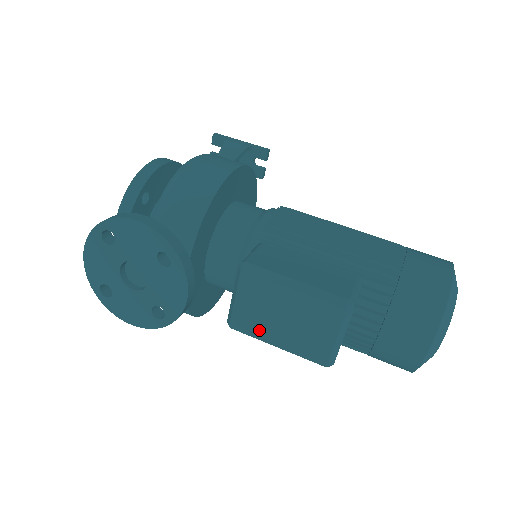
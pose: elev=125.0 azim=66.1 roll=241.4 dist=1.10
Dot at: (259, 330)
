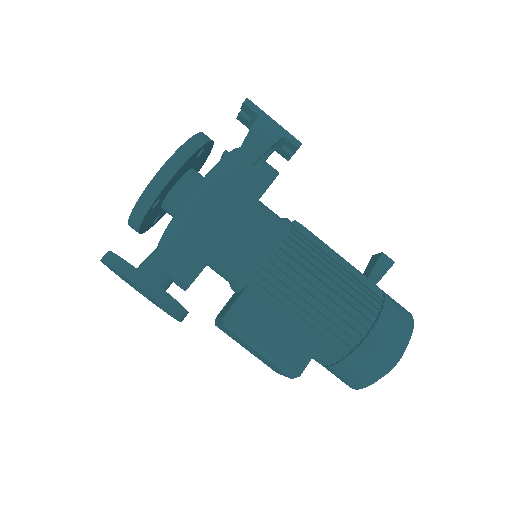
Dot at: (235, 340)
